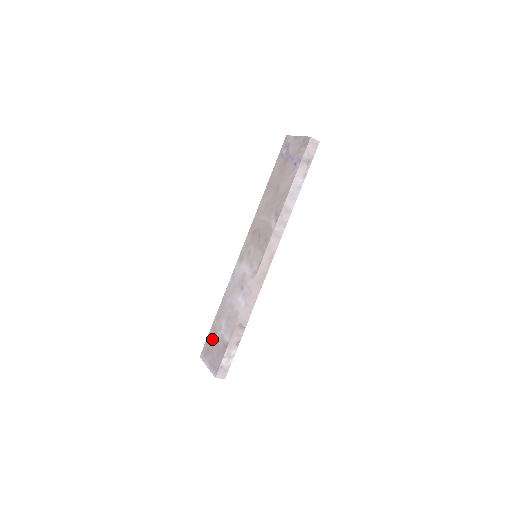
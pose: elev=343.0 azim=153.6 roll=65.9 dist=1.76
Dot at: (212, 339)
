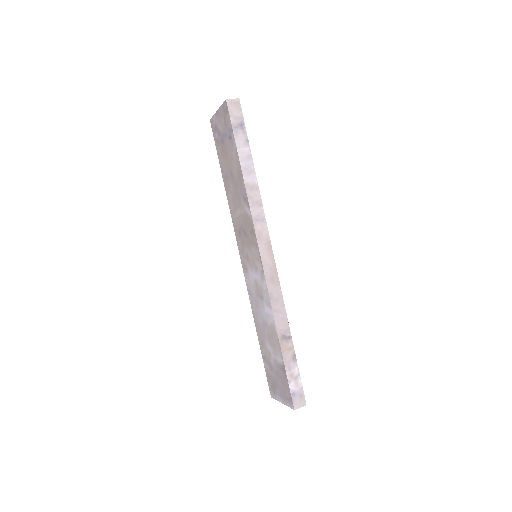
Dot at: (269, 370)
